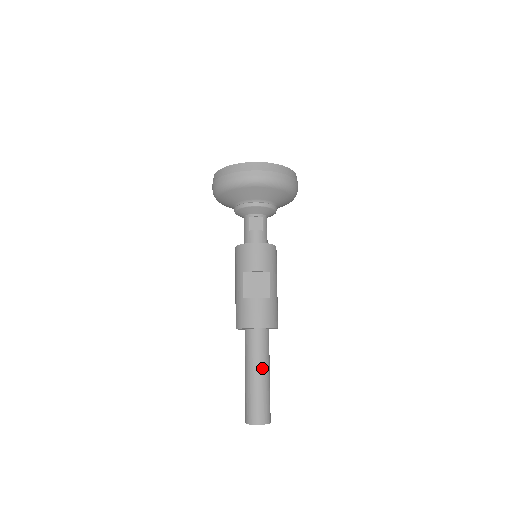
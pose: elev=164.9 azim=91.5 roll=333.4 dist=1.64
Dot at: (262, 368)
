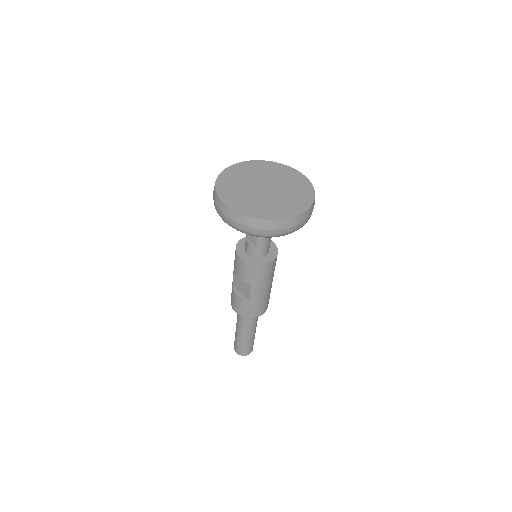
Dot at: (242, 330)
